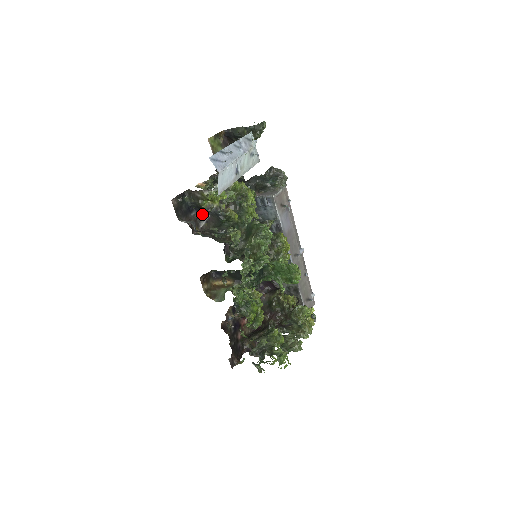
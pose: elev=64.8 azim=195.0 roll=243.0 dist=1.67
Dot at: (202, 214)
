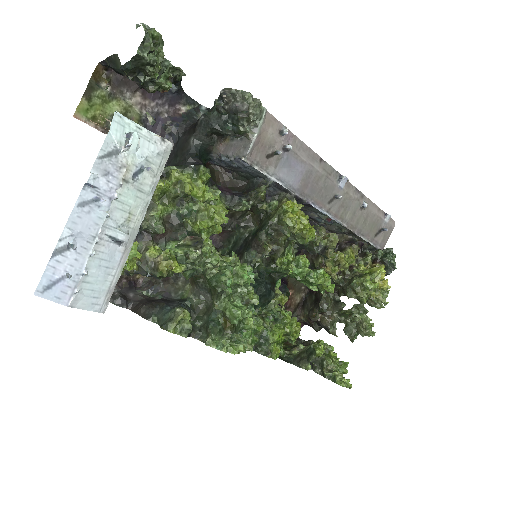
Dot at: occluded
